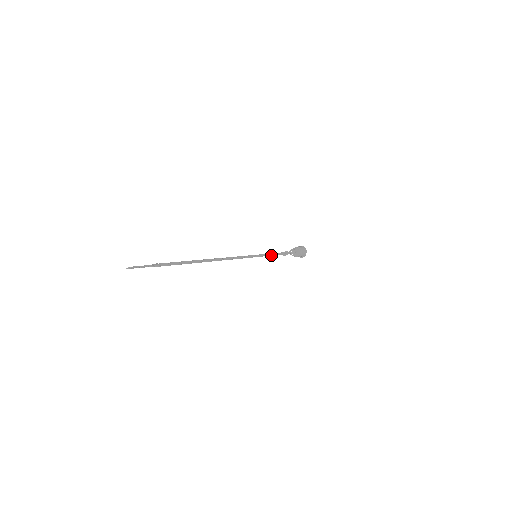
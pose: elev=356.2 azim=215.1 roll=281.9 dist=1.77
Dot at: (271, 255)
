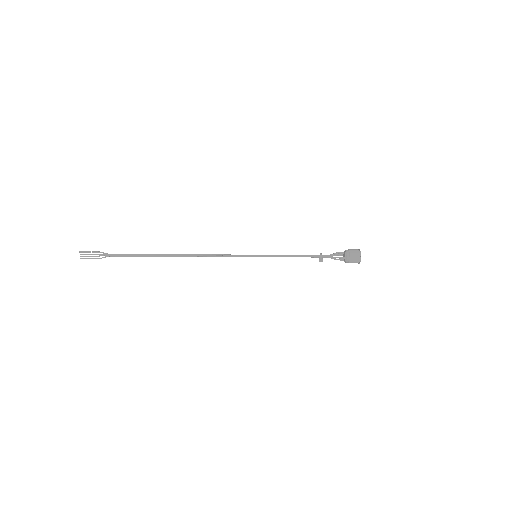
Dot at: (286, 256)
